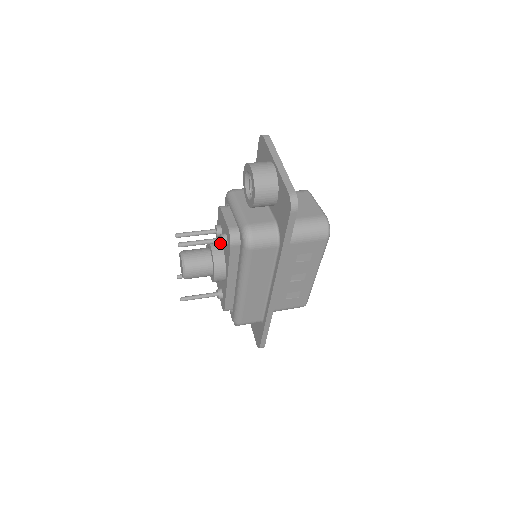
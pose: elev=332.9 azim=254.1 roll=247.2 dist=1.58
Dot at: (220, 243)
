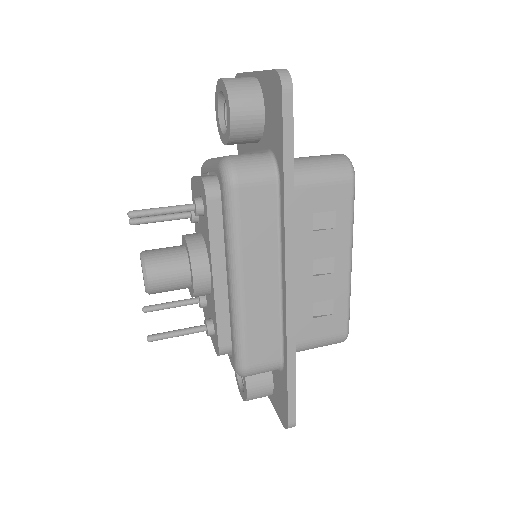
Dot at: occluded
